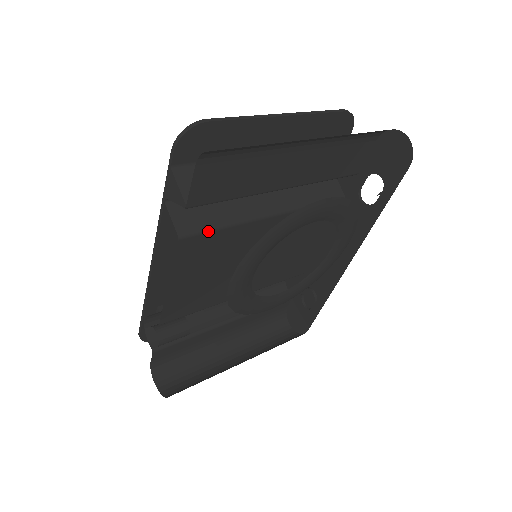
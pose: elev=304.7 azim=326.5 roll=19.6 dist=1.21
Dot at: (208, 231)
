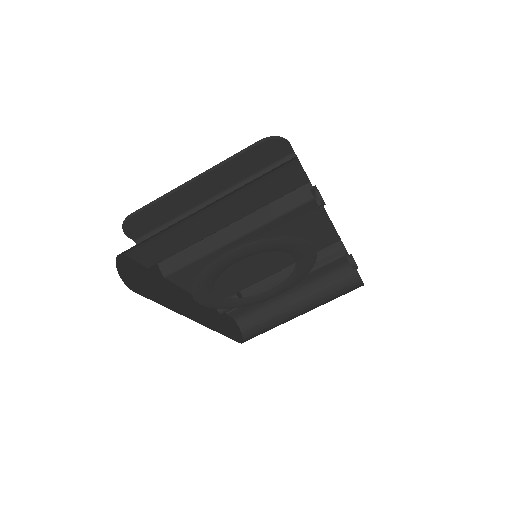
Dot at: (185, 267)
